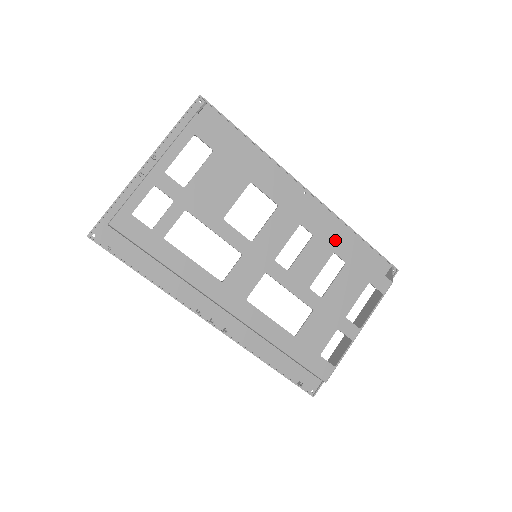
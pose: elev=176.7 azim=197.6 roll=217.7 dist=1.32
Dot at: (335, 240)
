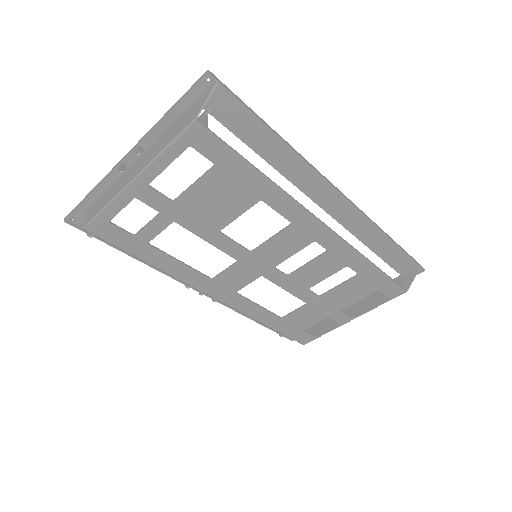
Dot at: (353, 256)
